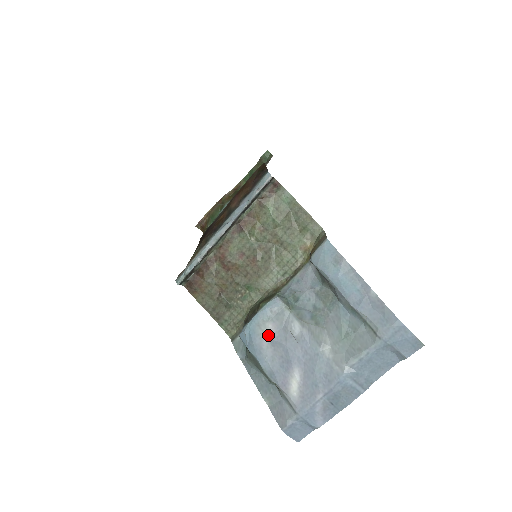
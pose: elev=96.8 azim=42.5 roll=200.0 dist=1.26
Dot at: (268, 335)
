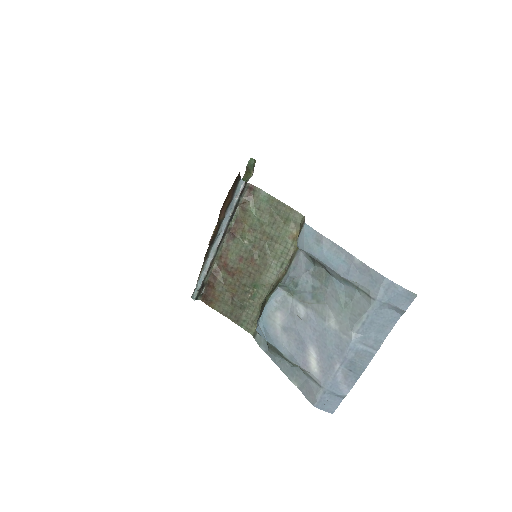
Dot at: (279, 323)
